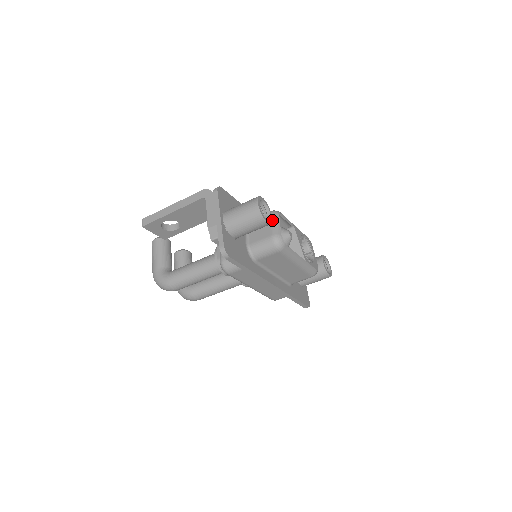
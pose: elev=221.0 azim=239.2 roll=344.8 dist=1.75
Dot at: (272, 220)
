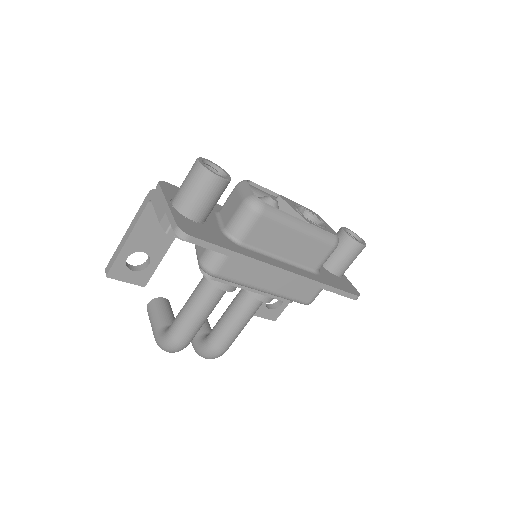
Dot at: (239, 188)
